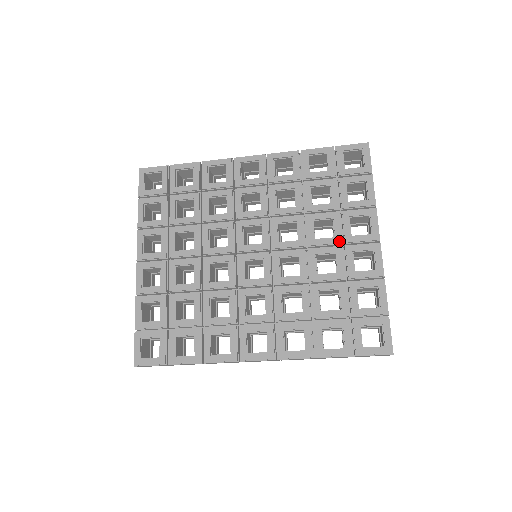
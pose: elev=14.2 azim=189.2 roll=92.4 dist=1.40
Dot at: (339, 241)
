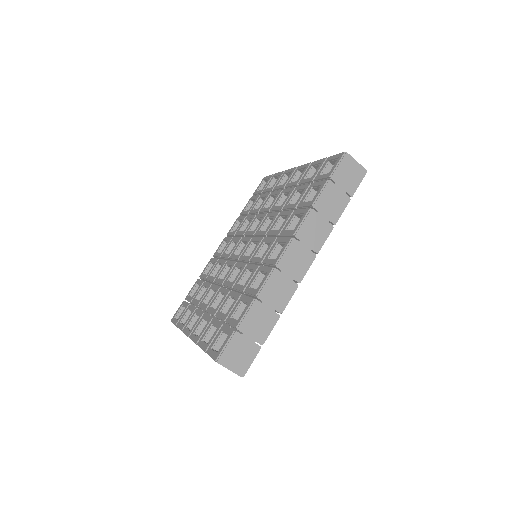
Dot at: (280, 191)
